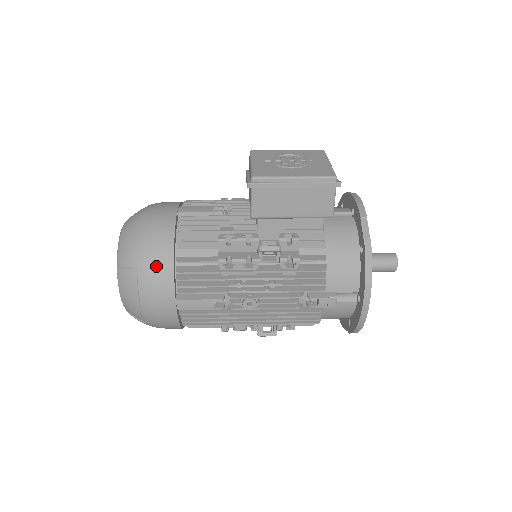
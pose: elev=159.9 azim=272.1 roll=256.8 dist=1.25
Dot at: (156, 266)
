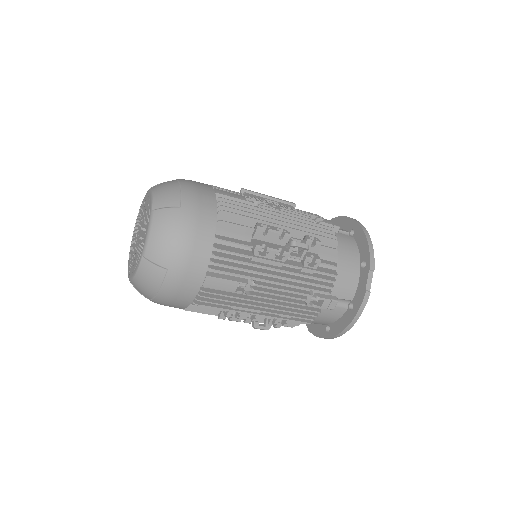
Dot at: occluded
